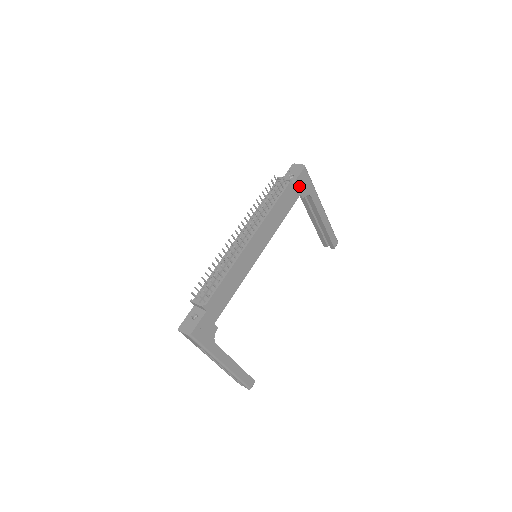
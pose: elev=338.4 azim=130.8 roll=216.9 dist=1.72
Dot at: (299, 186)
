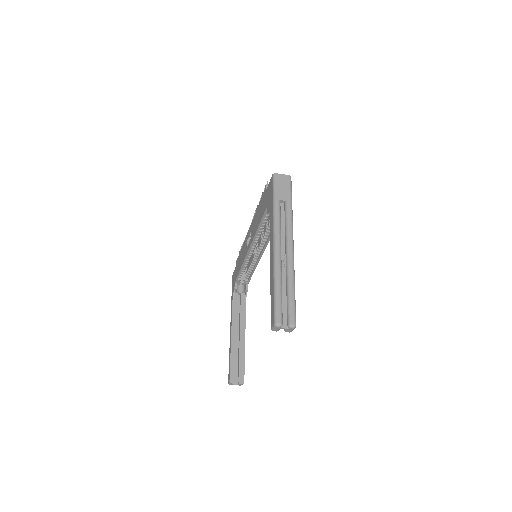
Dot at: occluded
